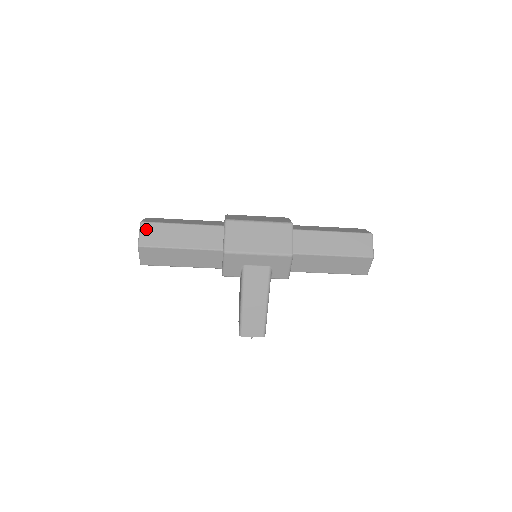
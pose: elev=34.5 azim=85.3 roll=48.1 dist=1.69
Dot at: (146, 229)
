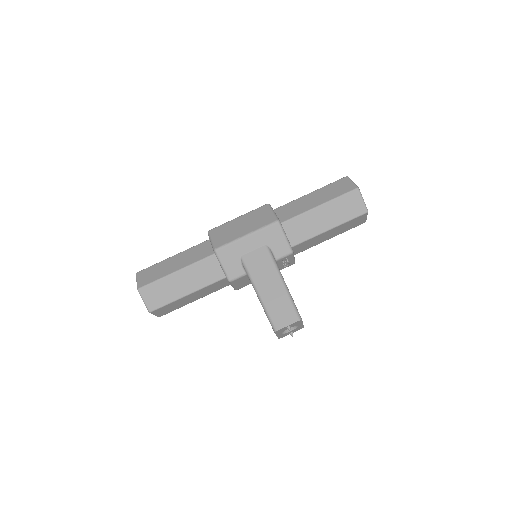
Dot at: (141, 275)
